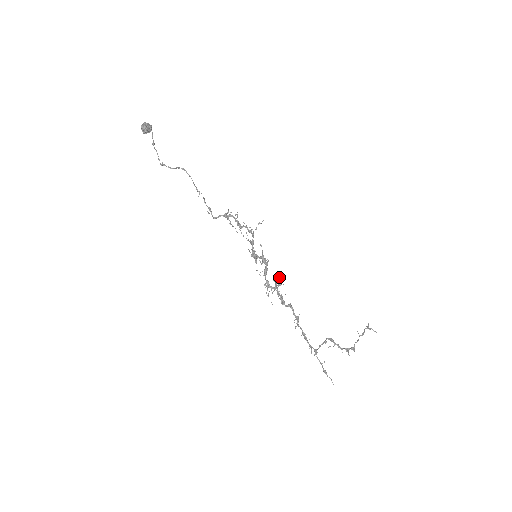
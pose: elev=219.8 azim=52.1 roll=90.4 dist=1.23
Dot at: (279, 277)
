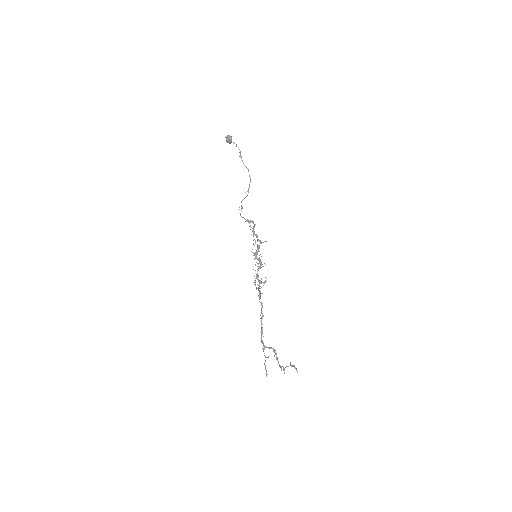
Dot at: (266, 278)
